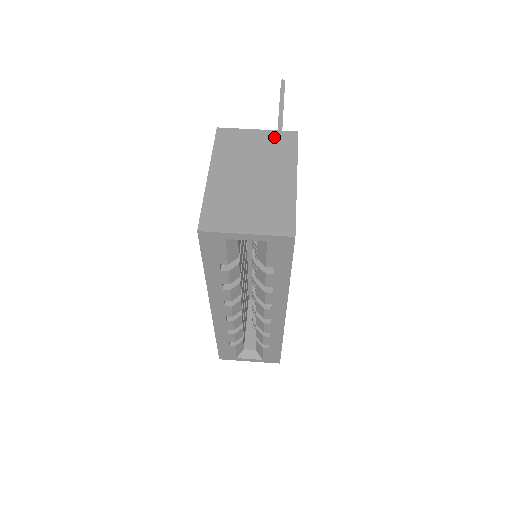
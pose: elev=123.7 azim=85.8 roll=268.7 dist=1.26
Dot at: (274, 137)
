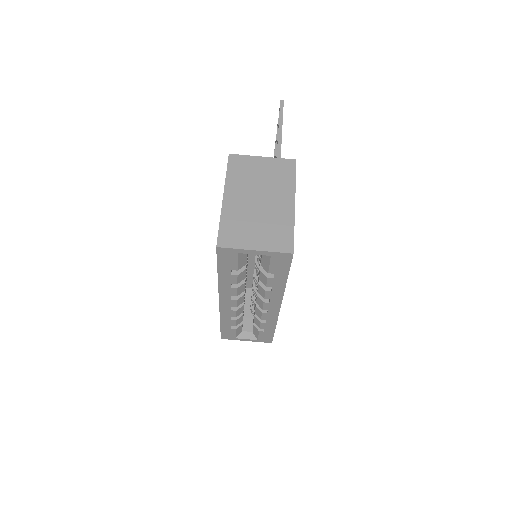
Dot at: (276, 164)
